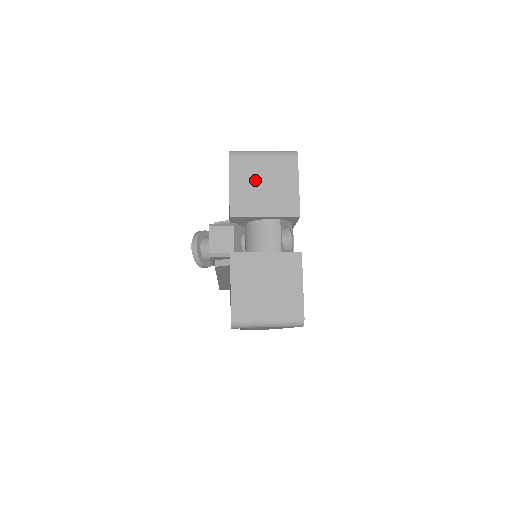
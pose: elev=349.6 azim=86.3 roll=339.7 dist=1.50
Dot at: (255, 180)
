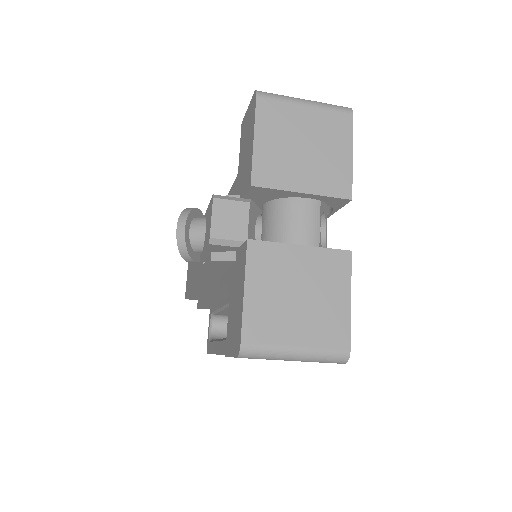
Dot at: (292, 137)
